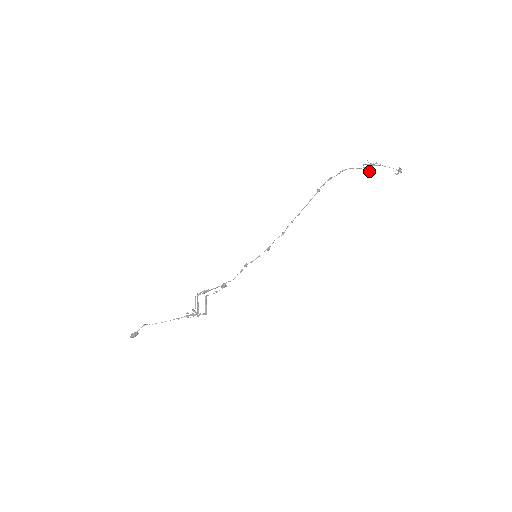
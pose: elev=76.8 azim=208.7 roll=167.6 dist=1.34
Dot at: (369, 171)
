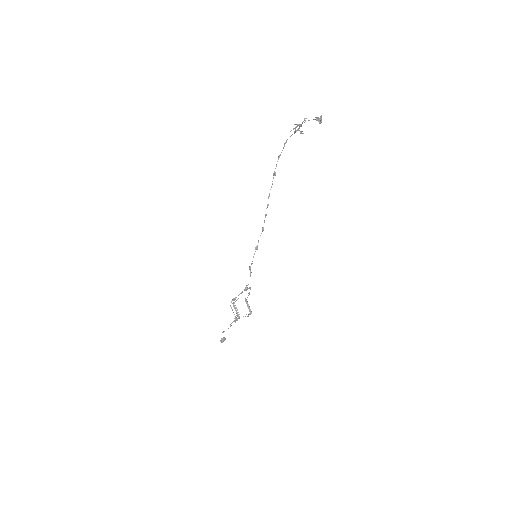
Dot at: occluded
